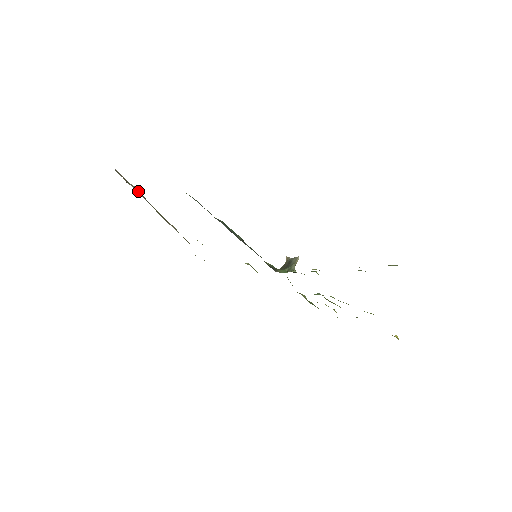
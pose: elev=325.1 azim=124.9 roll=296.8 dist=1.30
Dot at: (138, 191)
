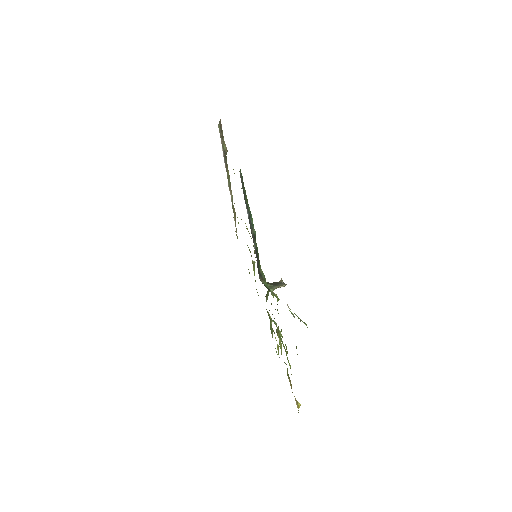
Dot at: (224, 149)
